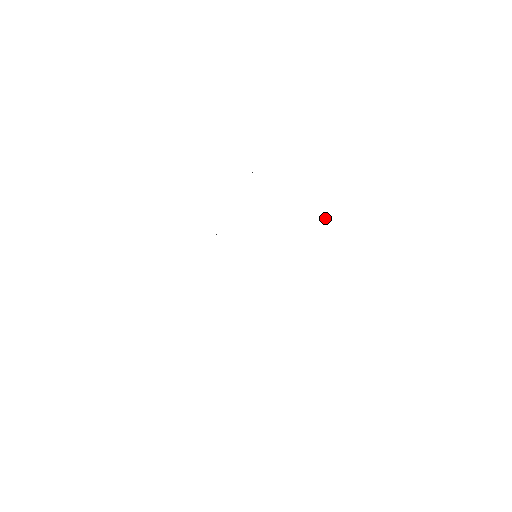
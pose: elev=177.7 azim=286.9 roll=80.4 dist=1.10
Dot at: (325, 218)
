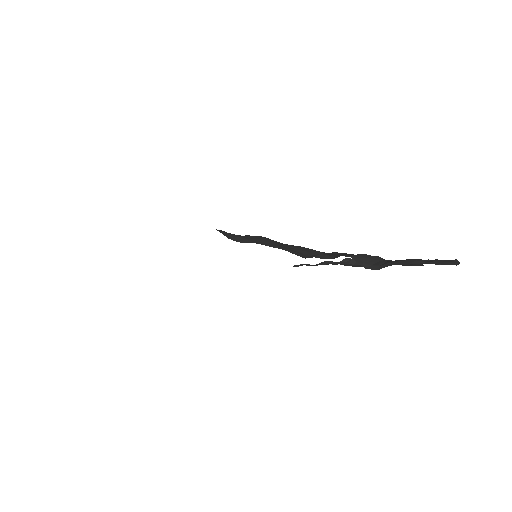
Dot at: (348, 260)
